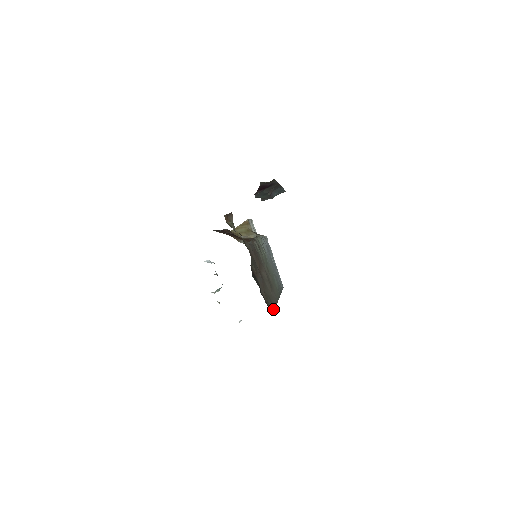
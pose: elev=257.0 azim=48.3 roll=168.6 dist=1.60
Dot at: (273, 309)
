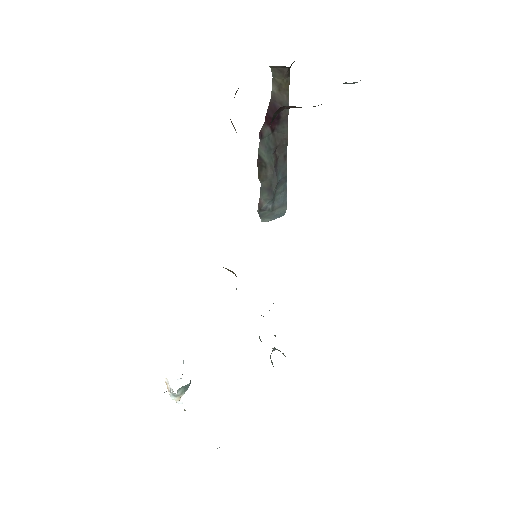
Dot at: occluded
